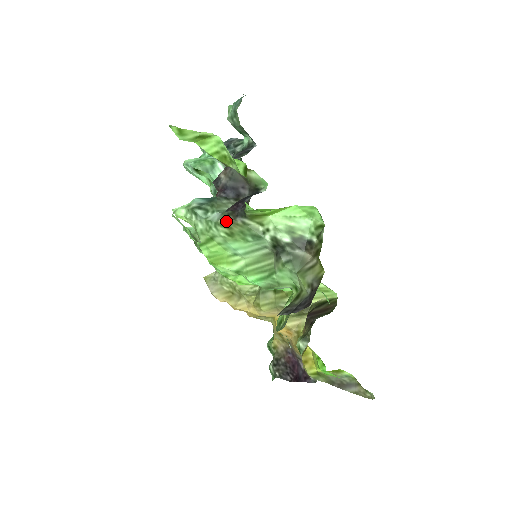
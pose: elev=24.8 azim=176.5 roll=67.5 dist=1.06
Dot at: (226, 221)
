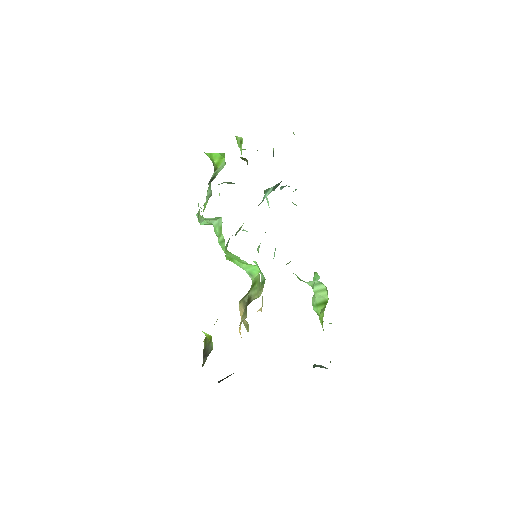
Dot at: occluded
